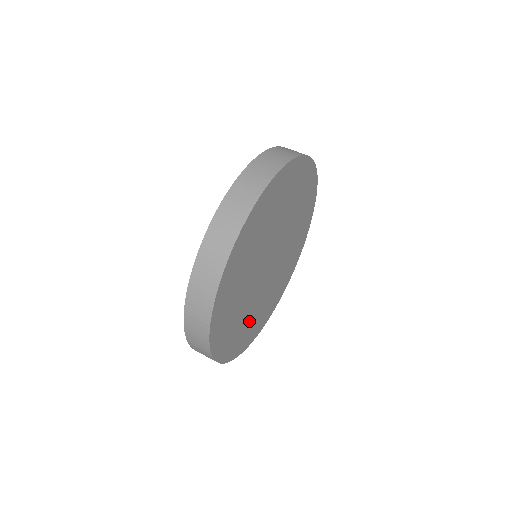
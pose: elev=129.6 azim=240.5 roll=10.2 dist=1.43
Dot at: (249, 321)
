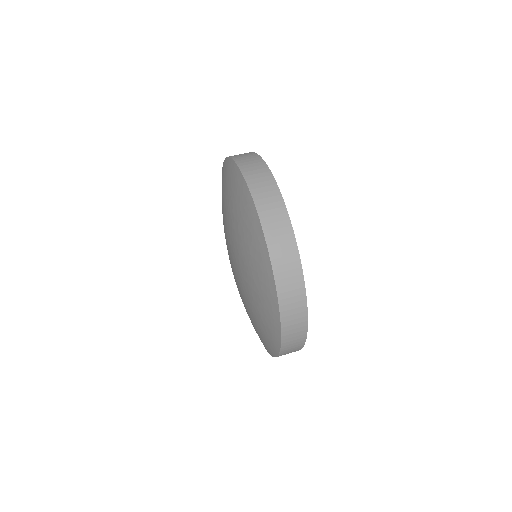
Dot at: occluded
